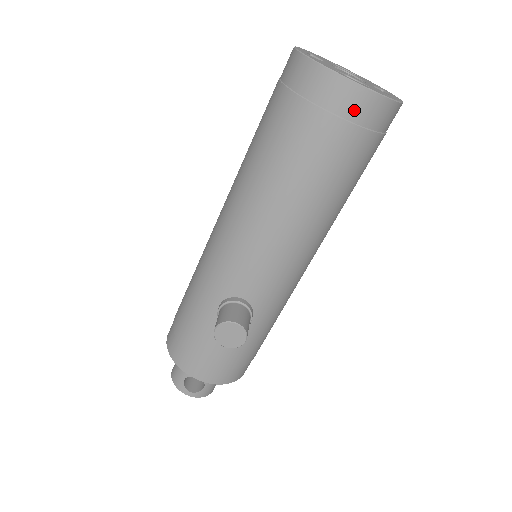
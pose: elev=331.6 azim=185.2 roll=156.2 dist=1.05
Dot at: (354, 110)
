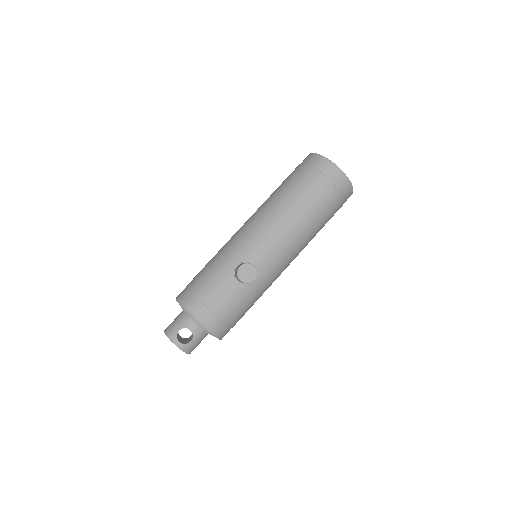
Dot at: (337, 180)
